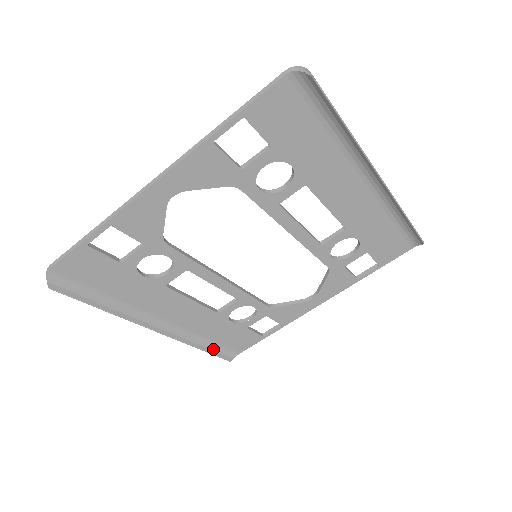
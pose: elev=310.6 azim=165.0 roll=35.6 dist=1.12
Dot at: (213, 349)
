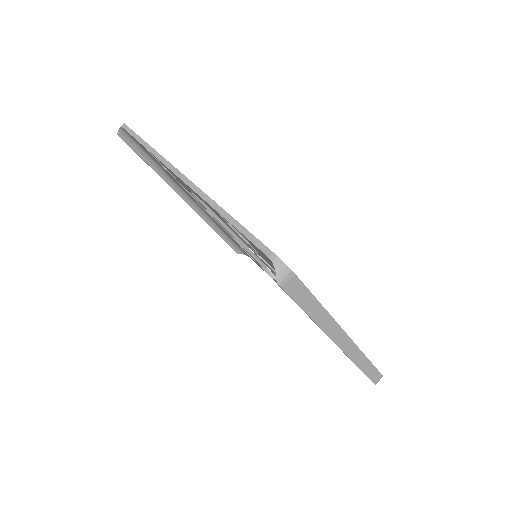
Dot at: (229, 240)
